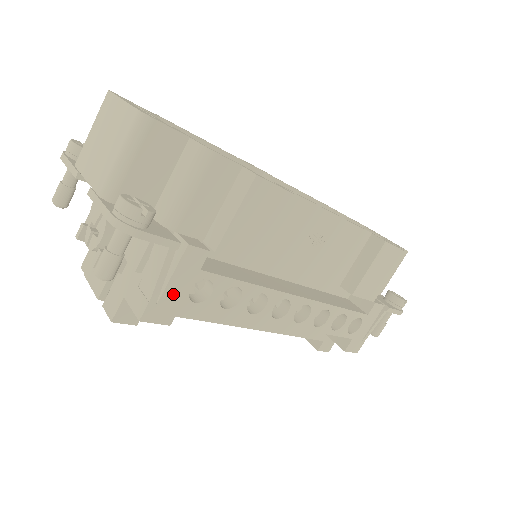
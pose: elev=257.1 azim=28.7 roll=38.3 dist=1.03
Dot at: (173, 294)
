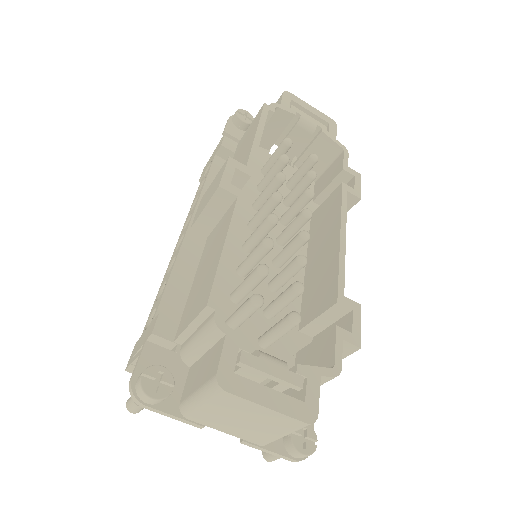
Dot at: occluded
